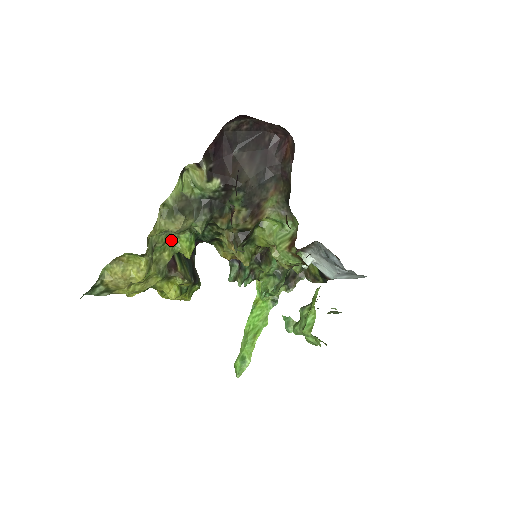
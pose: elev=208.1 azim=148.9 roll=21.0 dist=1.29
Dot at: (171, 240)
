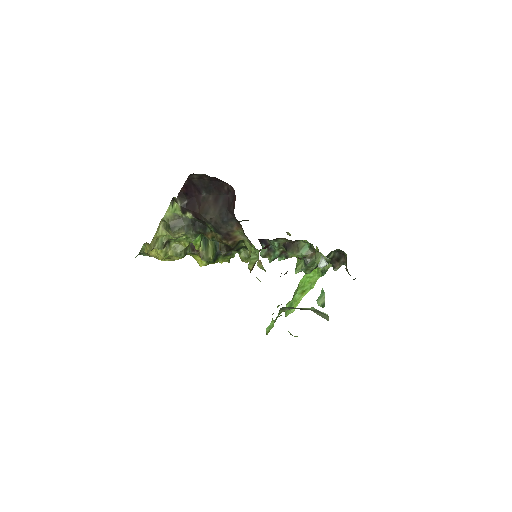
Dot at: (183, 236)
